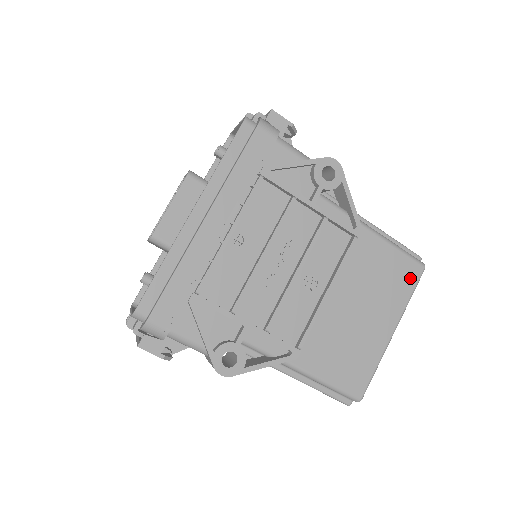
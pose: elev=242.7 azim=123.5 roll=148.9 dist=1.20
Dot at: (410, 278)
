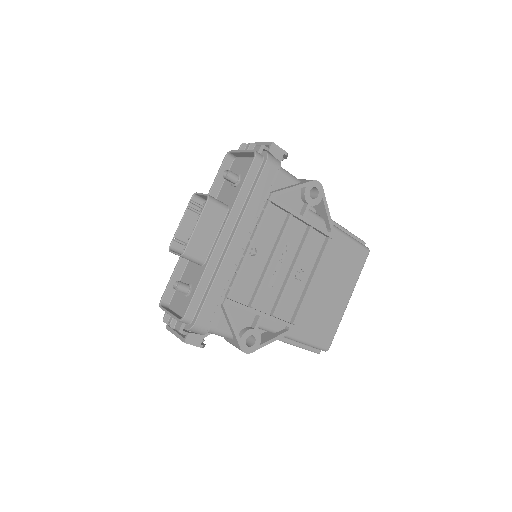
Dot at: (360, 261)
